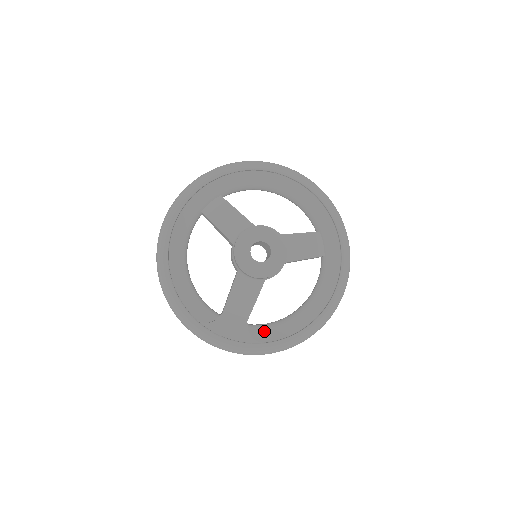
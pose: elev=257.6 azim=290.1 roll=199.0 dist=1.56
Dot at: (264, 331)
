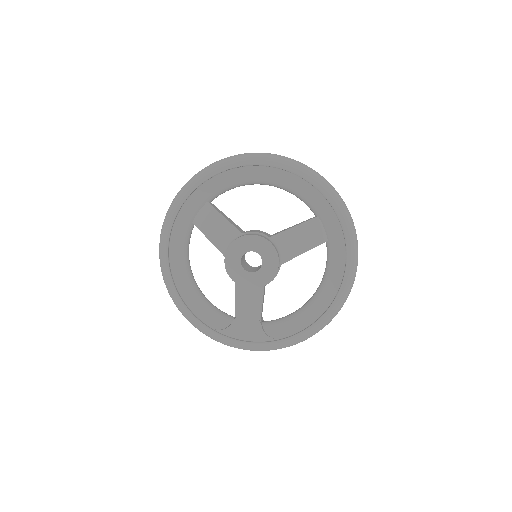
Dot at: (279, 327)
